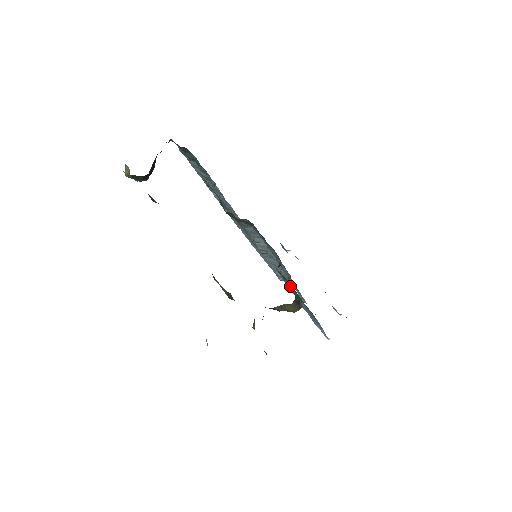
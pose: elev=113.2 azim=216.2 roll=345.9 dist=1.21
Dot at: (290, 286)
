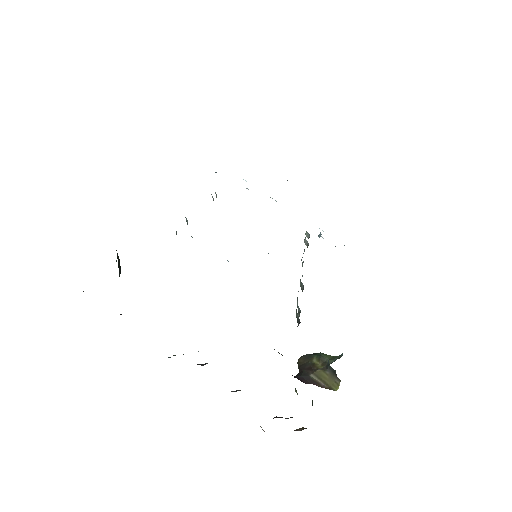
Dot at: occluded
